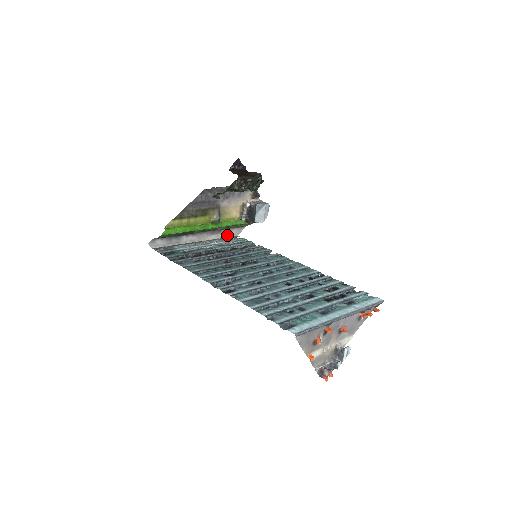
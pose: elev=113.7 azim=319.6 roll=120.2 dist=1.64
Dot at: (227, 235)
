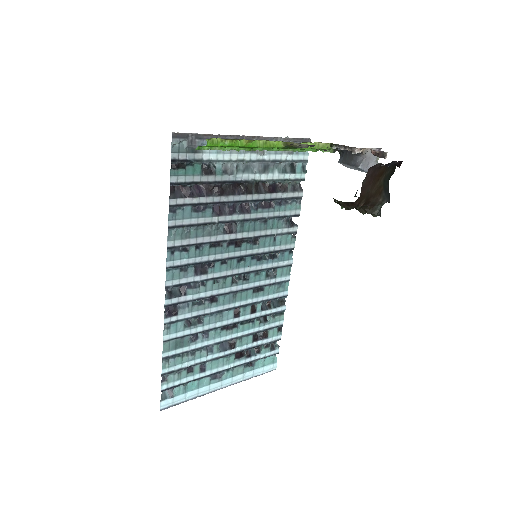
Dot at: (297, 138)
